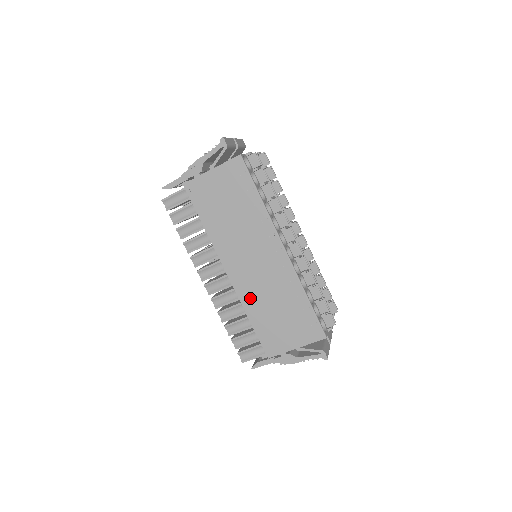
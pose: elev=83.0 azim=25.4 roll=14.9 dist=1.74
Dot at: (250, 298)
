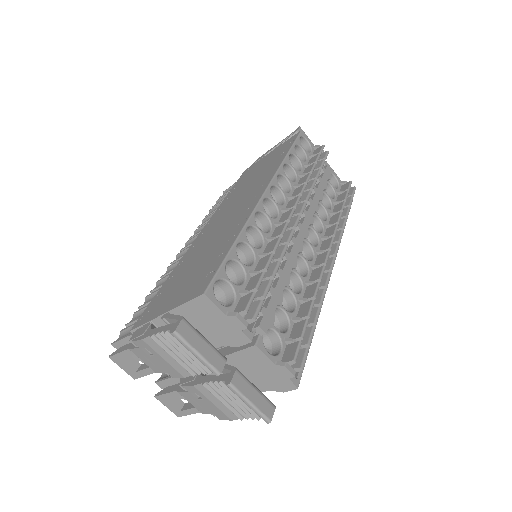
Dot at: (191, 253)
